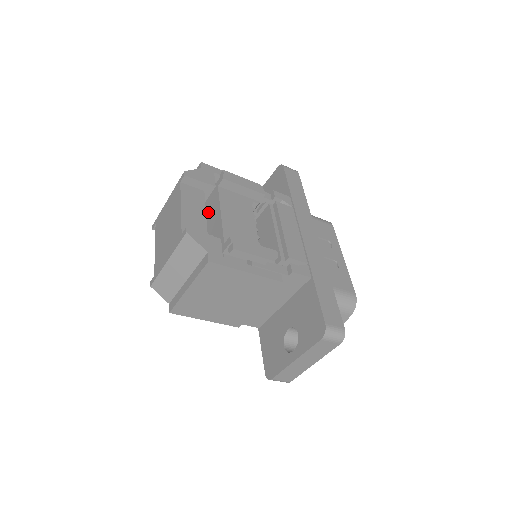
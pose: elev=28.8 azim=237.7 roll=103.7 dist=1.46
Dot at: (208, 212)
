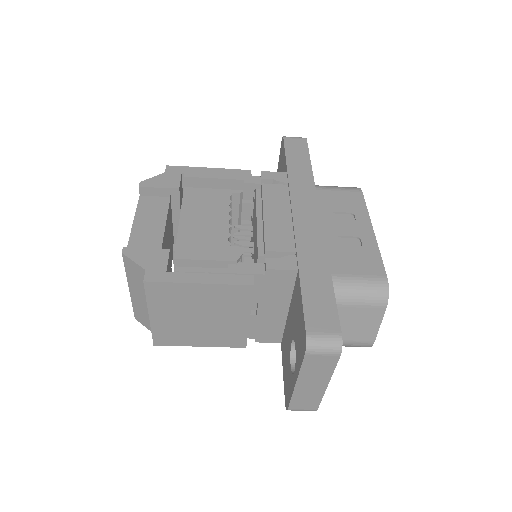
Dot at: occluded
